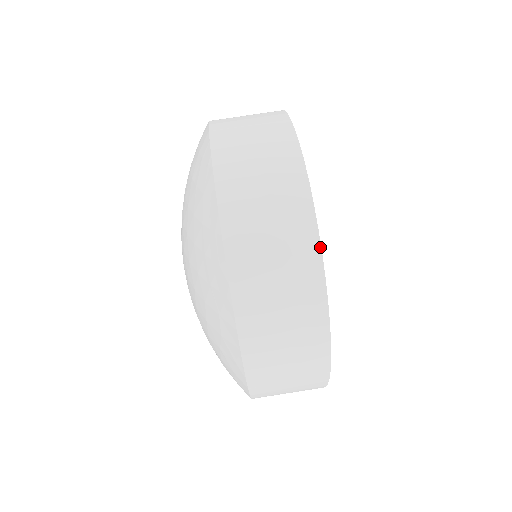
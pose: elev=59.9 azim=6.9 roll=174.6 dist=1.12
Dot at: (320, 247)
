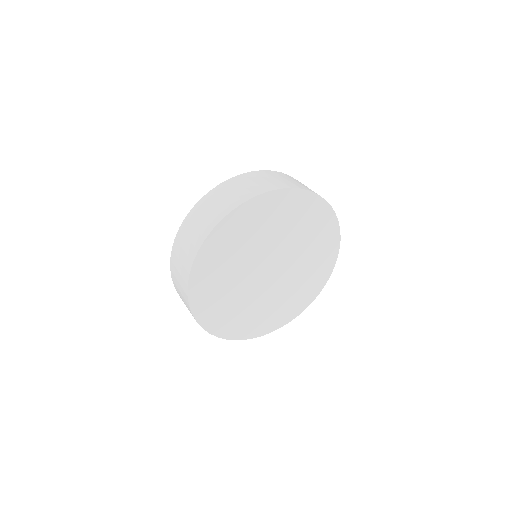
Dot at: occluded
